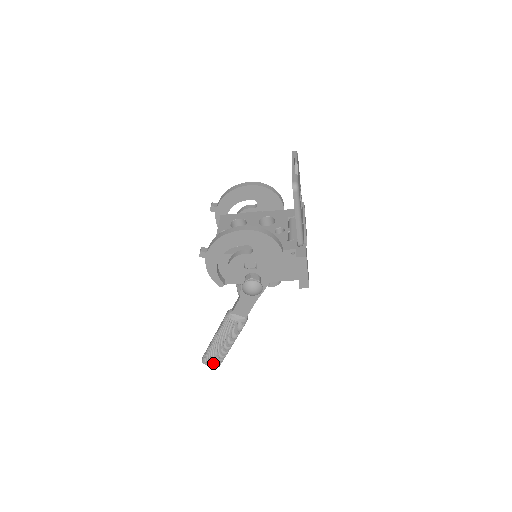
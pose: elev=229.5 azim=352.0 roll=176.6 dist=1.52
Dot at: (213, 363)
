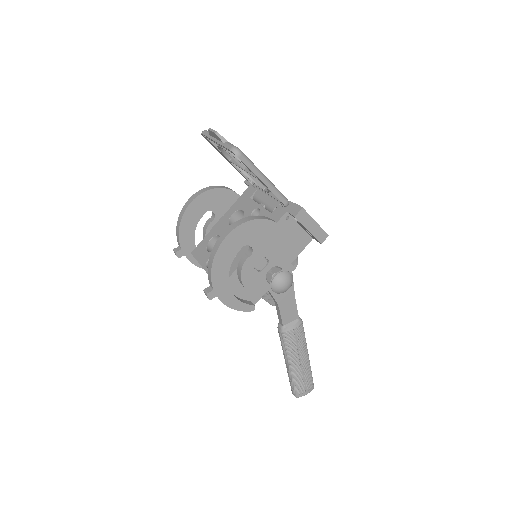
Dot at: (306, 388)
